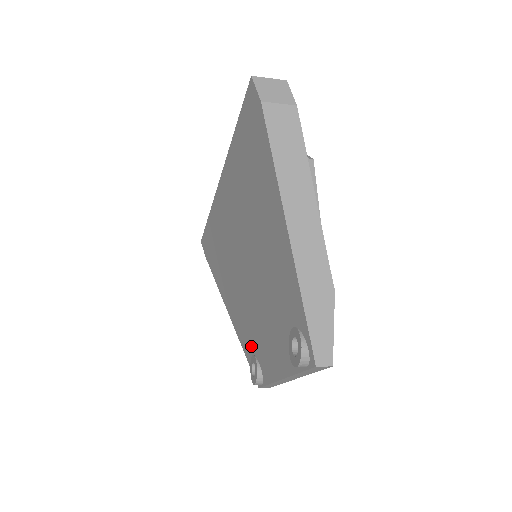
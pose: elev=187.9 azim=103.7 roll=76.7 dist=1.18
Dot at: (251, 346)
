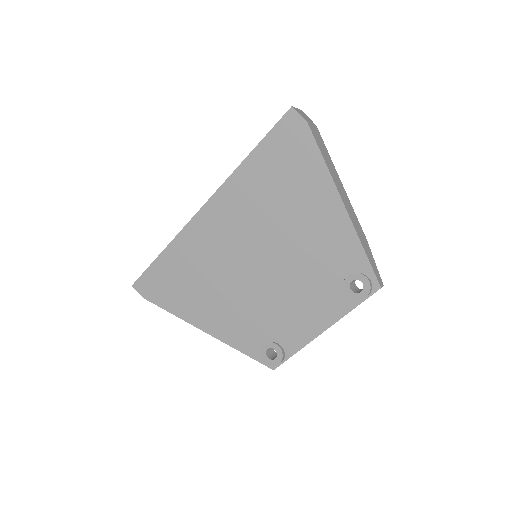
Dot at: (261, 336)
